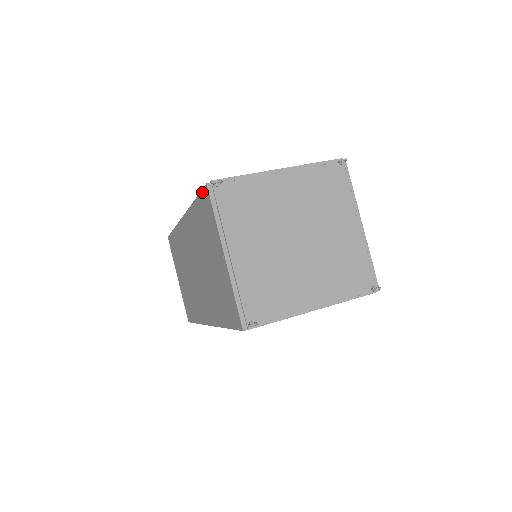
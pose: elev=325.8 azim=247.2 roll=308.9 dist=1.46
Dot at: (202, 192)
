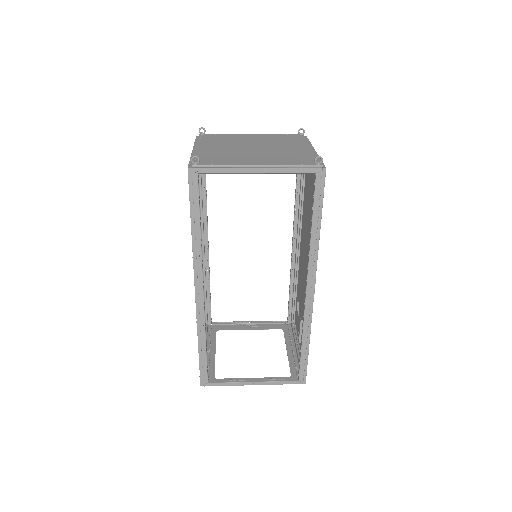
Dot at: occluded
